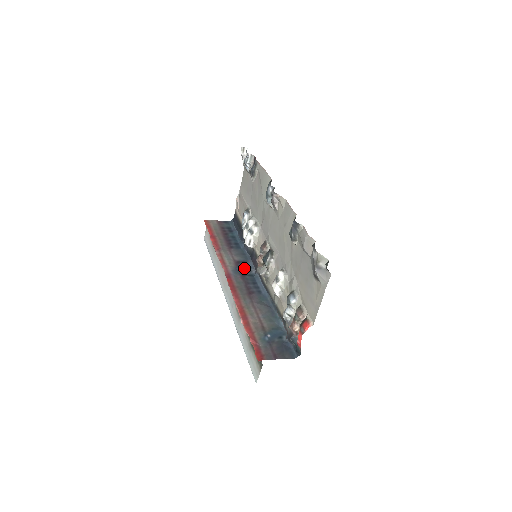
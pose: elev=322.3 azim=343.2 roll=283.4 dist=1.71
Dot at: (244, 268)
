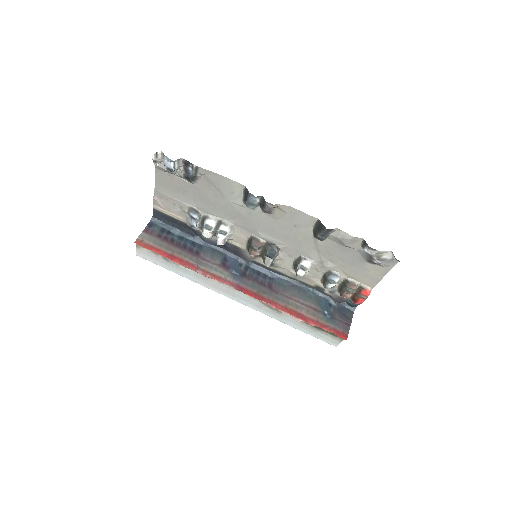
Dot at: (236, 266)
